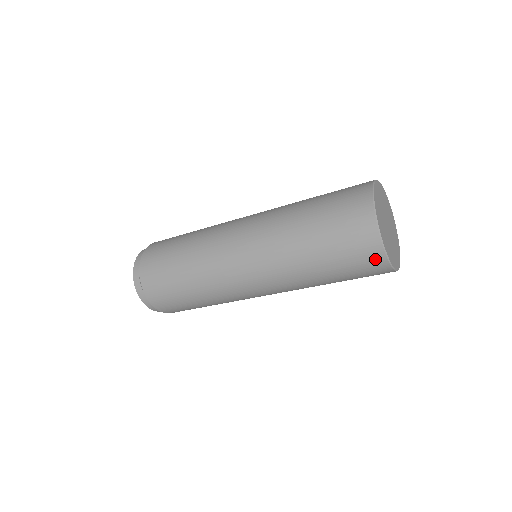
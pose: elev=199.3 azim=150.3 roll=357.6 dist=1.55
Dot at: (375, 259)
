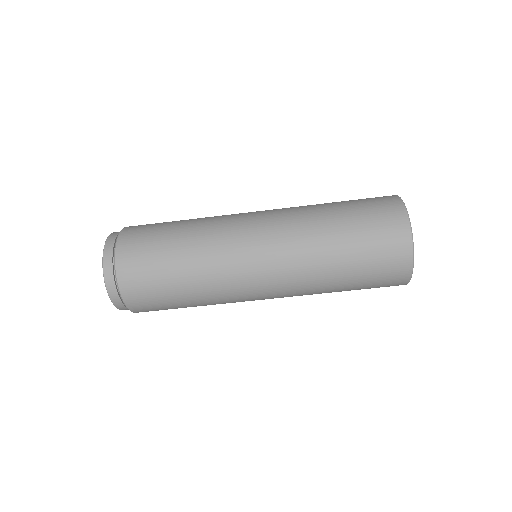
Dot at: (396, 285)
